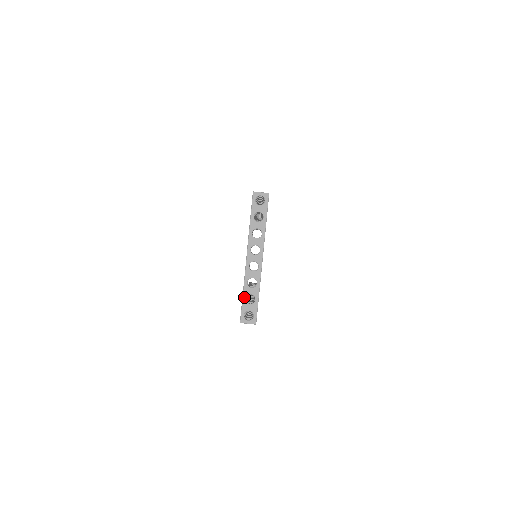
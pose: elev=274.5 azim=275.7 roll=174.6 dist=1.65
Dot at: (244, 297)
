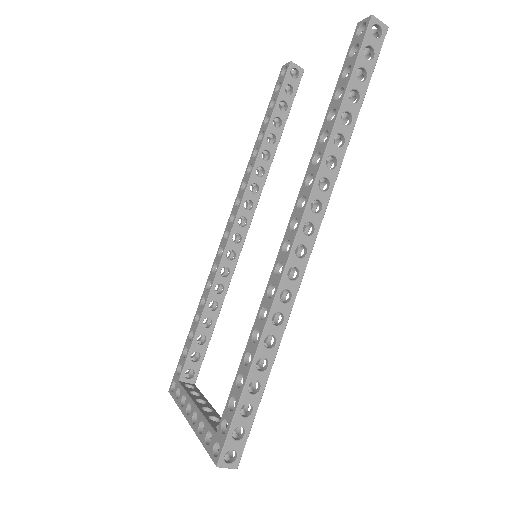
Dot at: (177, 403)
